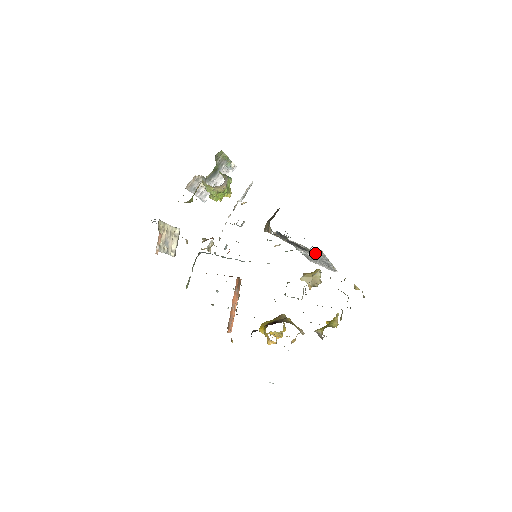
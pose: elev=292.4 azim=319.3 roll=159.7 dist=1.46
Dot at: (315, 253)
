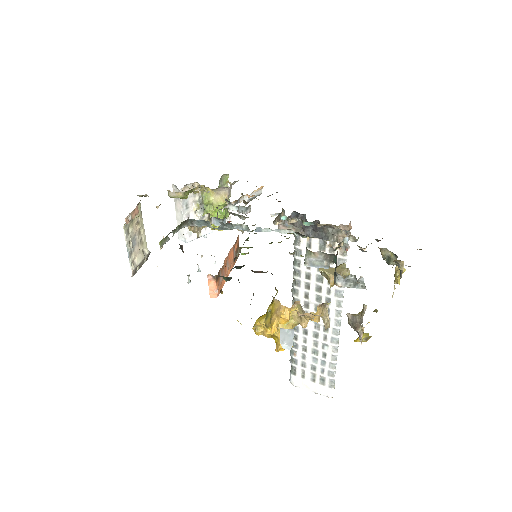
Dot at: (340, 238)
